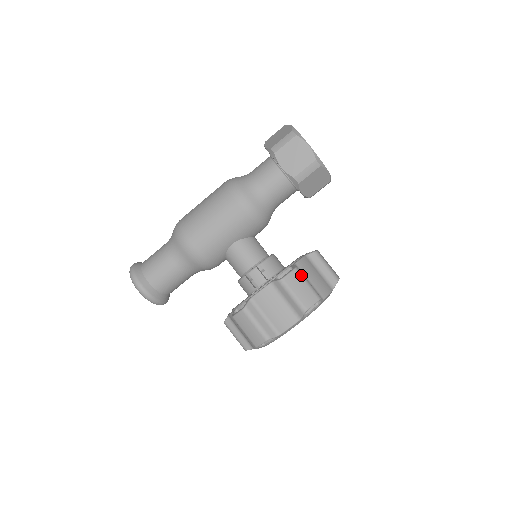
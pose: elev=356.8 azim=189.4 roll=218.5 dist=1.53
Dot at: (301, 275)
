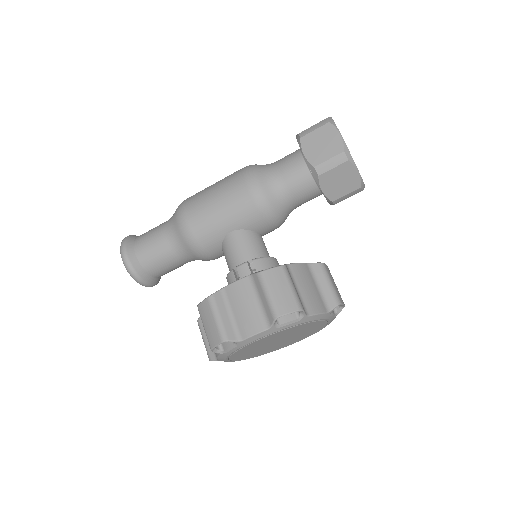
Dot at: (287, 275)
